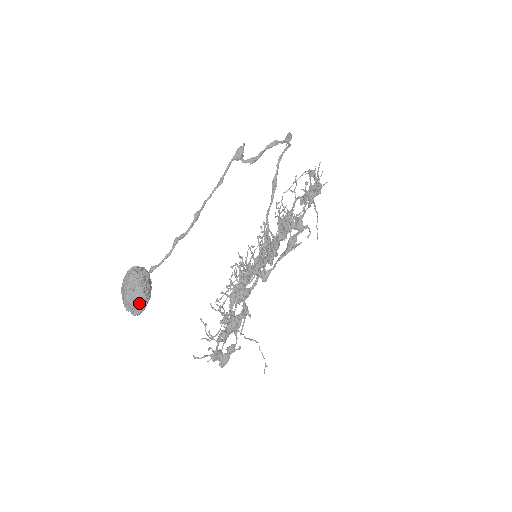
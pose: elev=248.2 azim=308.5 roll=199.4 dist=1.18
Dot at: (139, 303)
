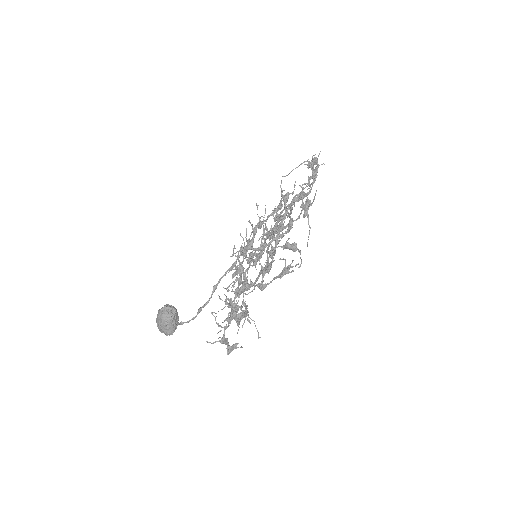
Dot at: (171, 333)
